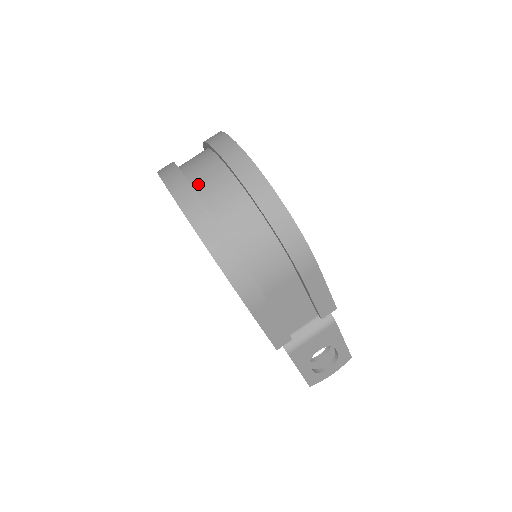
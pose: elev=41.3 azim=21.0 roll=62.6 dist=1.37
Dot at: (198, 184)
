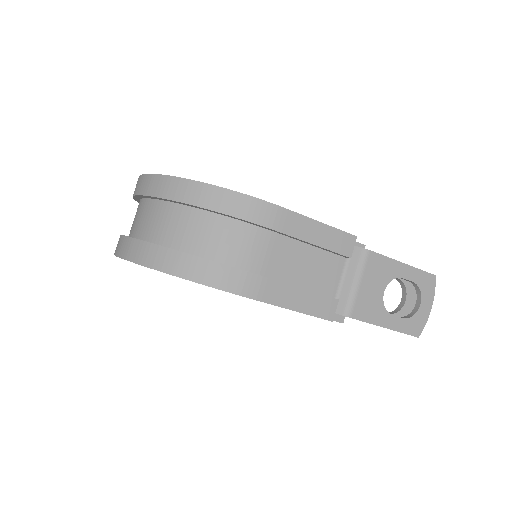
Dot at: (136, 232)
